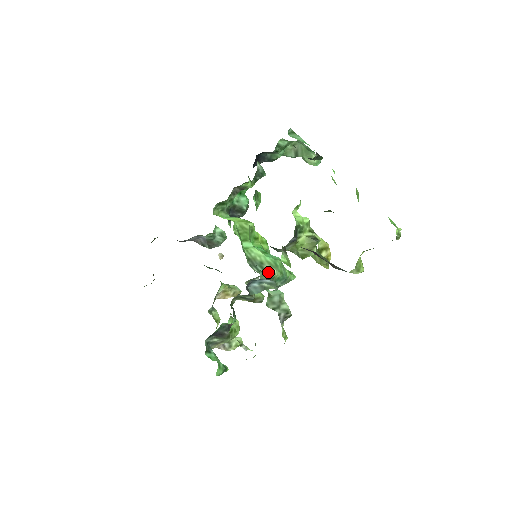
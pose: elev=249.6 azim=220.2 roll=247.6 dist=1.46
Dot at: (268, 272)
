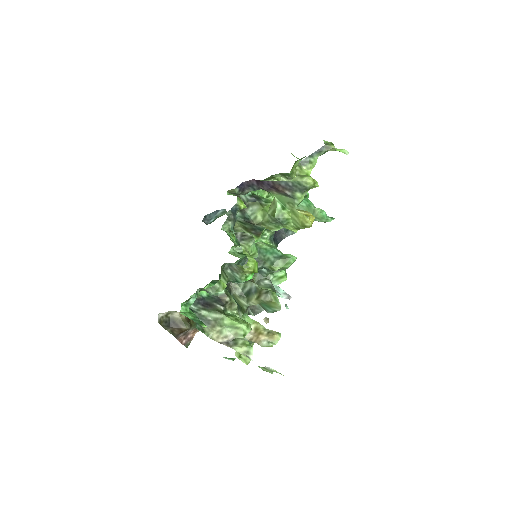
Dot at: occluded
